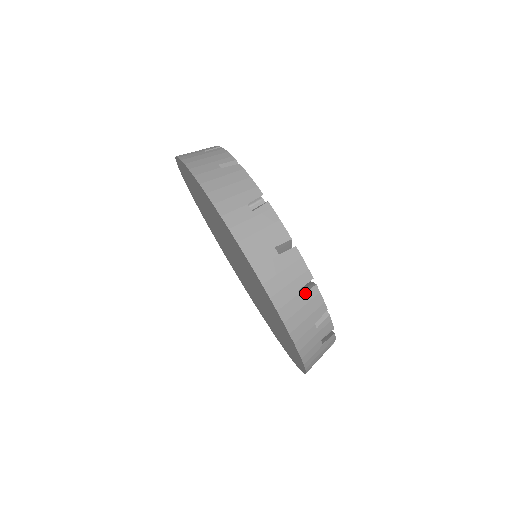
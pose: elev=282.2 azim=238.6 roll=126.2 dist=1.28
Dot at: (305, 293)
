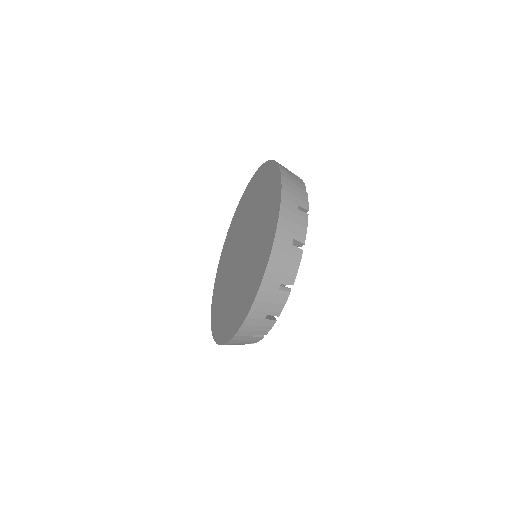
Dot at: (255, 337)
